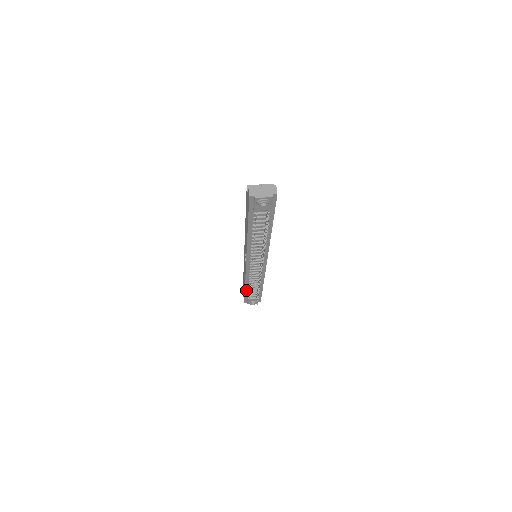
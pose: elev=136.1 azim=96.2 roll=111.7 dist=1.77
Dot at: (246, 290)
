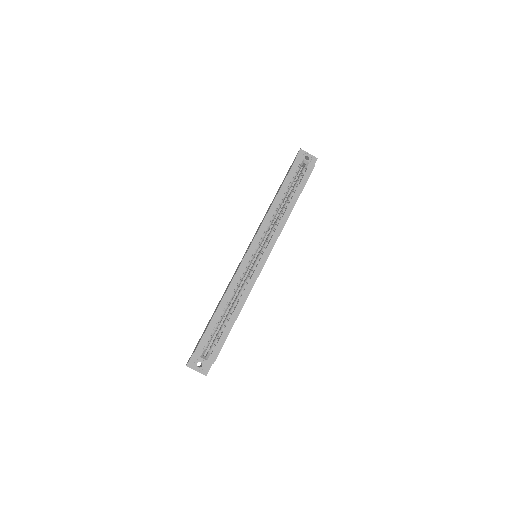
Dot at: occluded
